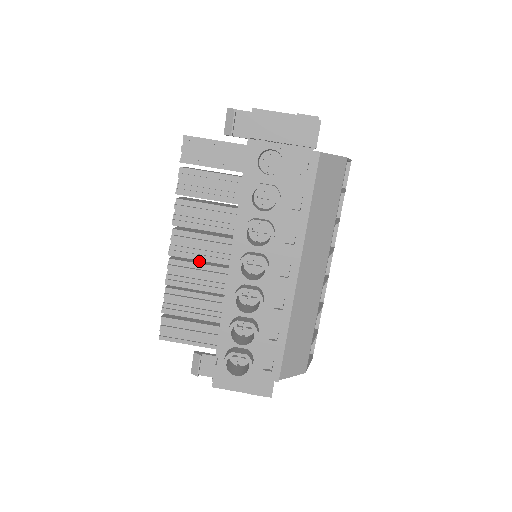
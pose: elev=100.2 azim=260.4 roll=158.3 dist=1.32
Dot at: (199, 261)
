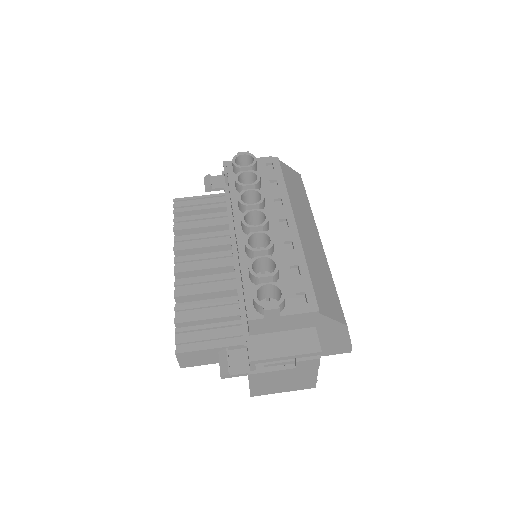
Dot at: occluded
